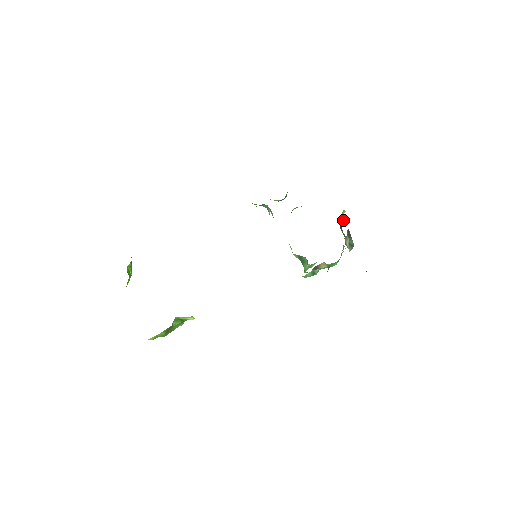
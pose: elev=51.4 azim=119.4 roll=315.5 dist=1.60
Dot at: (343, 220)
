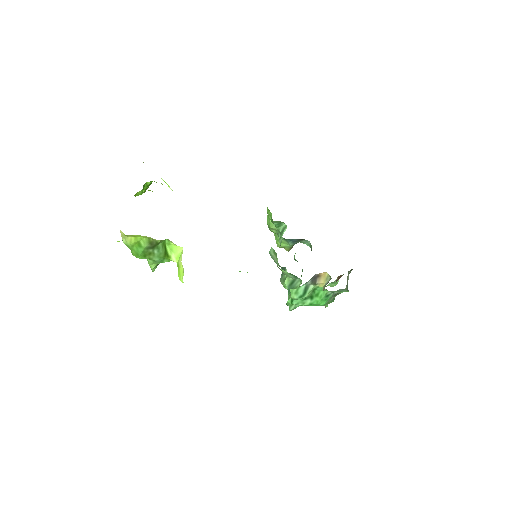
Dot at: (341, 276)
